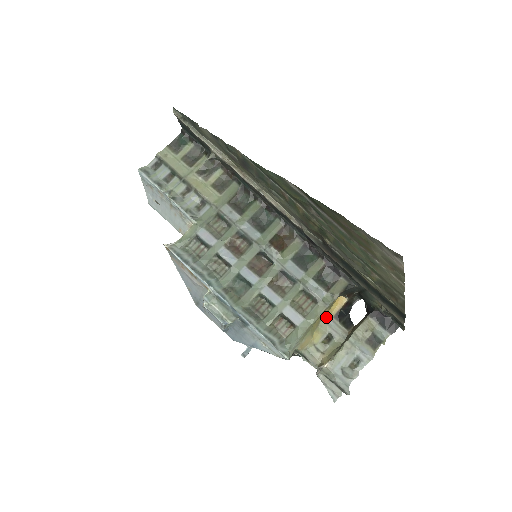
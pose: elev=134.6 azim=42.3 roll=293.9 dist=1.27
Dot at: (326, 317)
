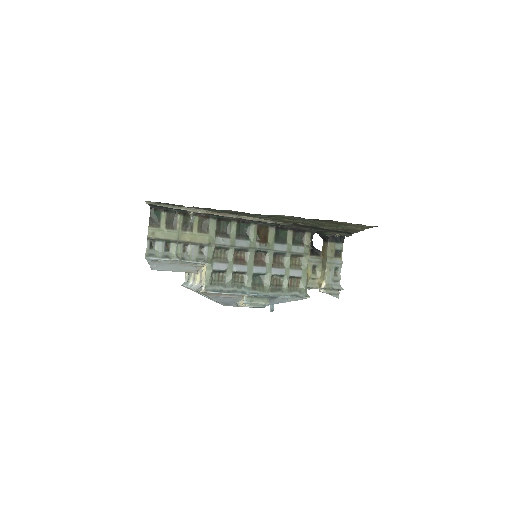
Dot at: occluded
